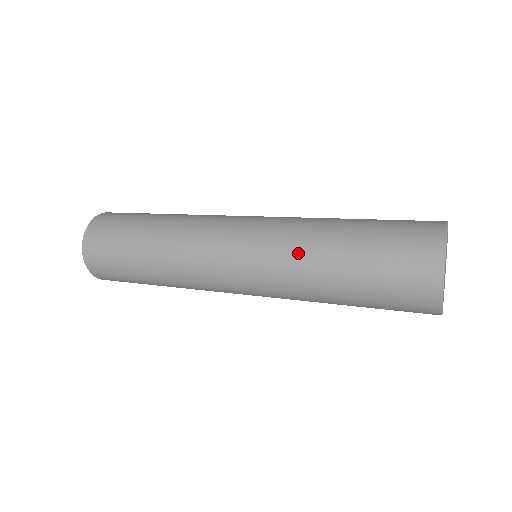
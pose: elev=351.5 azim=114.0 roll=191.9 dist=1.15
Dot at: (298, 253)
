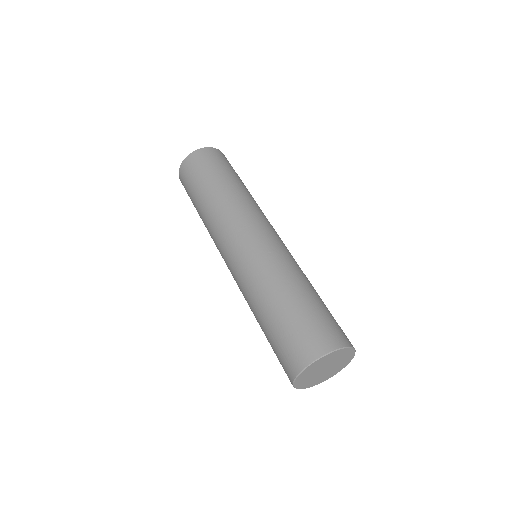
Dot at: (258, 281)
